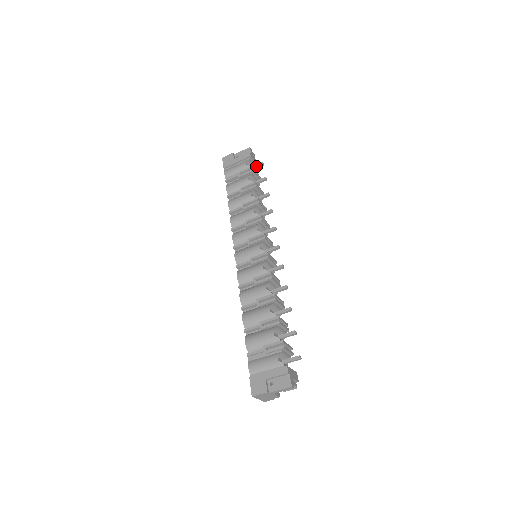
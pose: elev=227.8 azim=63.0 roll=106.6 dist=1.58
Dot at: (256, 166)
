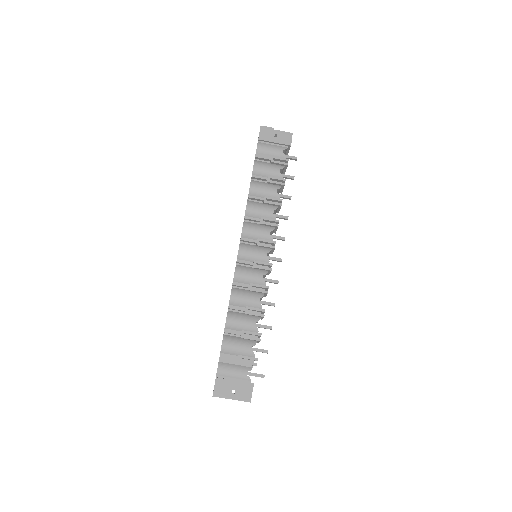
Dot at: (289, 157)
